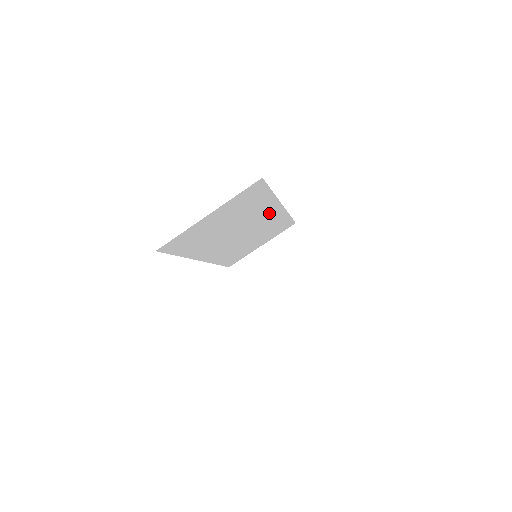
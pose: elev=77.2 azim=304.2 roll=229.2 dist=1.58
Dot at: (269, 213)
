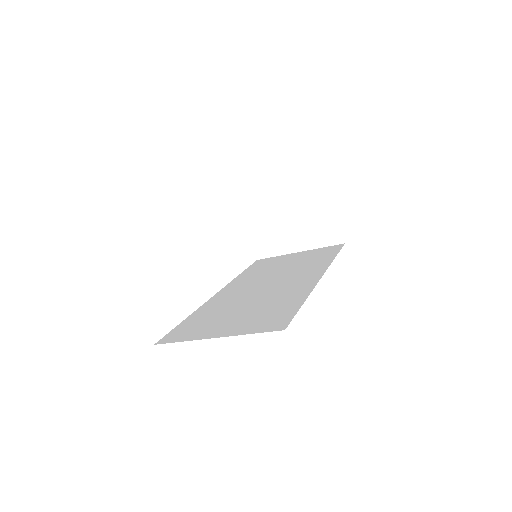
Dot at: occluded
